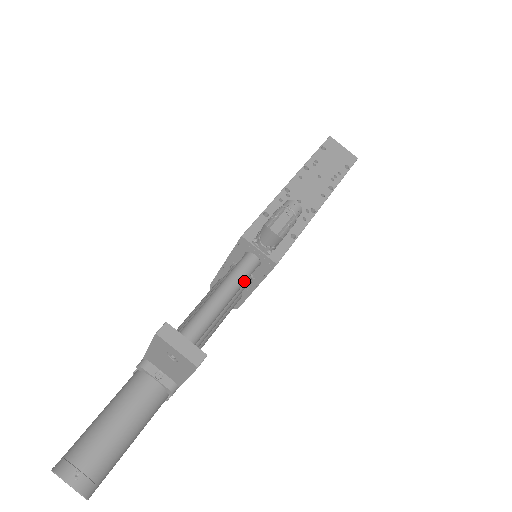
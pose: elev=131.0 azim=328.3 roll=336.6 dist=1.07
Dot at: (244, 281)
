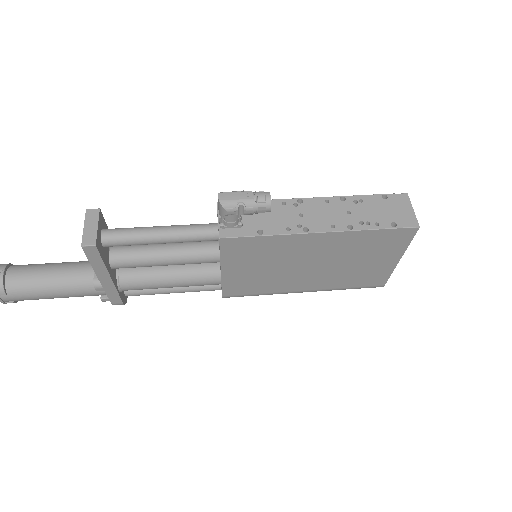
Dot at: (190, 237)
